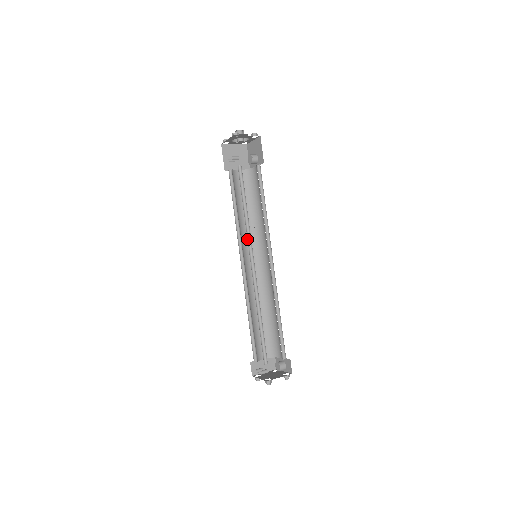
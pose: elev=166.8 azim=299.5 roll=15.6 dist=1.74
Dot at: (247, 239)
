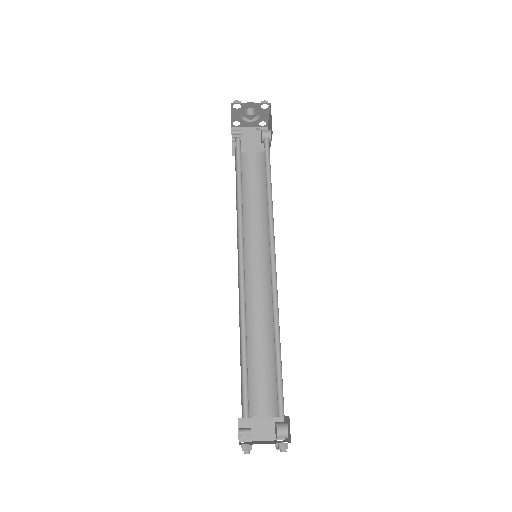
Dot at: (238, 228)
